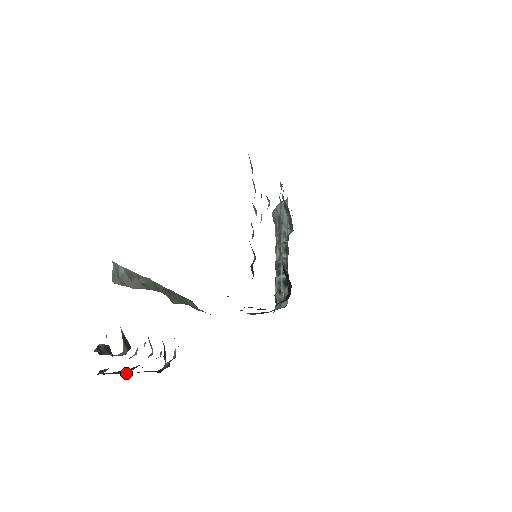
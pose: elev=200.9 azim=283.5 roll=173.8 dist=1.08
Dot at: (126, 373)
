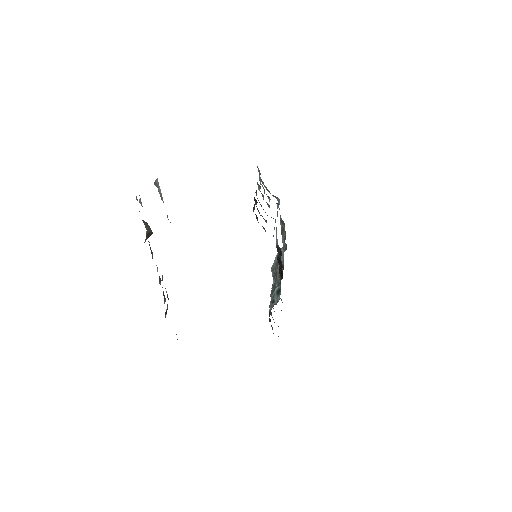
Dot at: occluded
